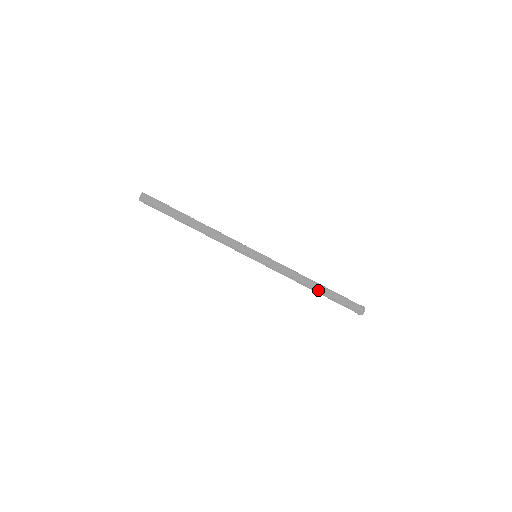
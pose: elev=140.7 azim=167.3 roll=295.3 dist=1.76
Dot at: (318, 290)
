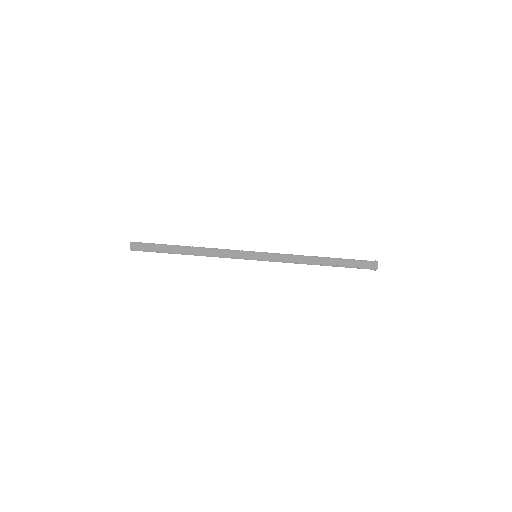
Dot at: (326, 264)
